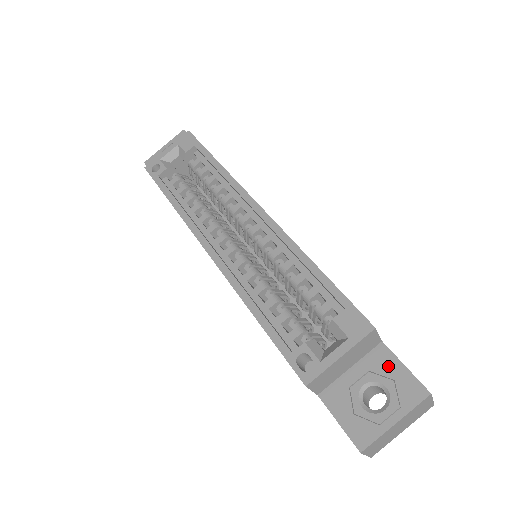
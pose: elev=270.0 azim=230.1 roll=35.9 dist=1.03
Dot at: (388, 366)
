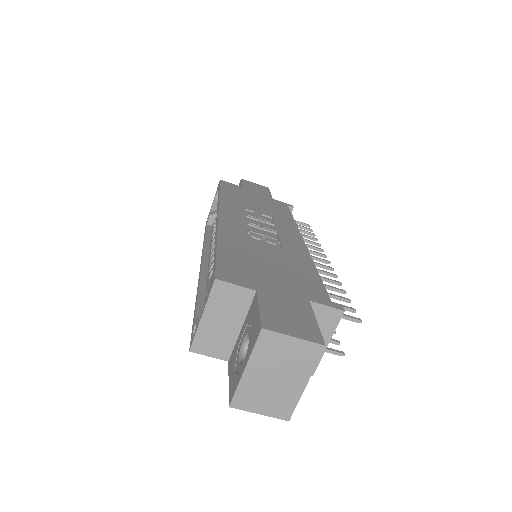
Dot at: (253, 314)
